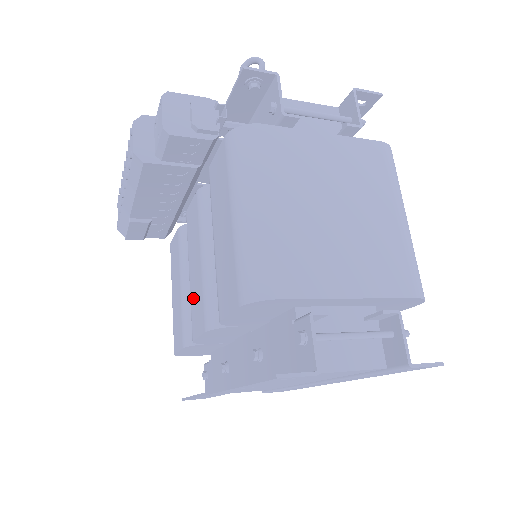
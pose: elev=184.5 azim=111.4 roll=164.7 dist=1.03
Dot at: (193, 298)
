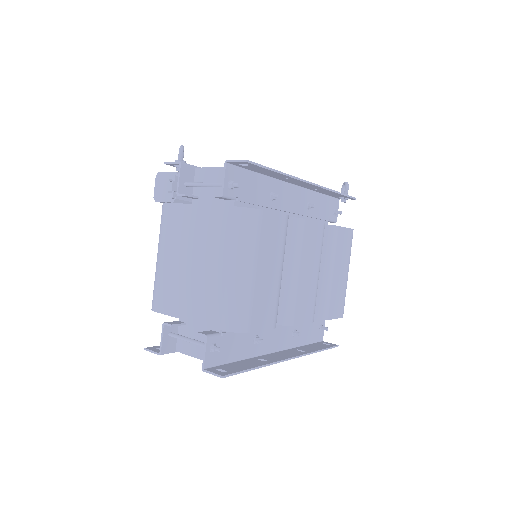
Dot at: occluded
